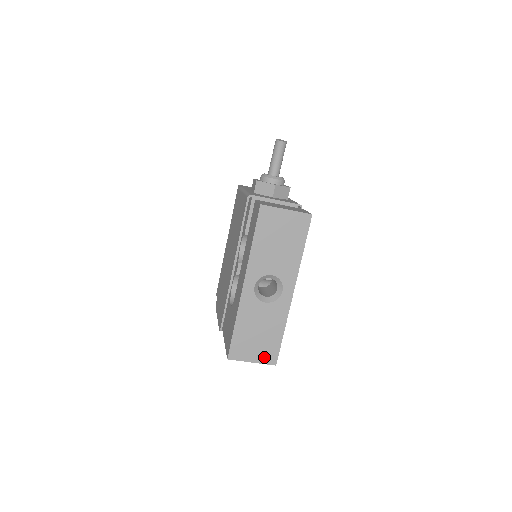
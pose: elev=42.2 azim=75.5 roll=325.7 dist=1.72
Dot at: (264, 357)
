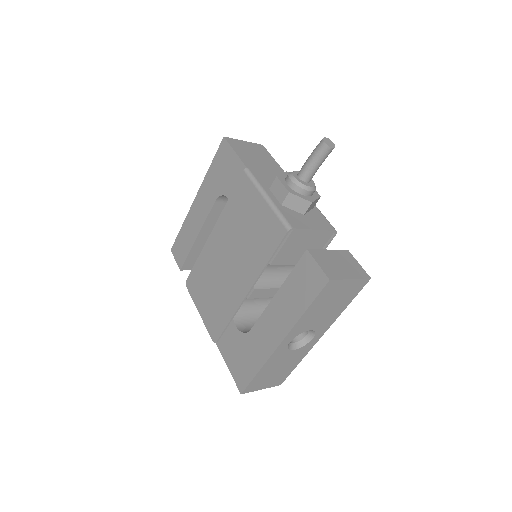
Dot at: (273, 383)
